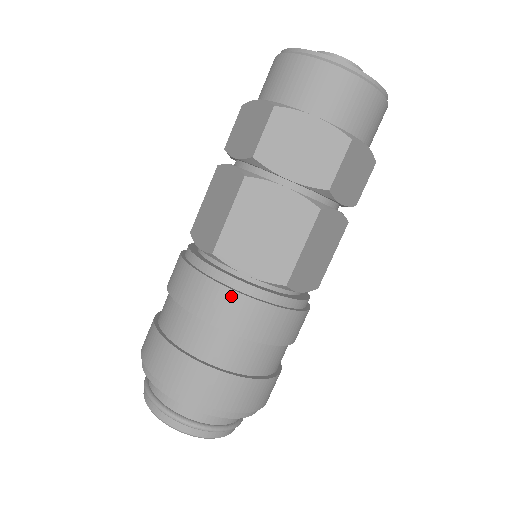
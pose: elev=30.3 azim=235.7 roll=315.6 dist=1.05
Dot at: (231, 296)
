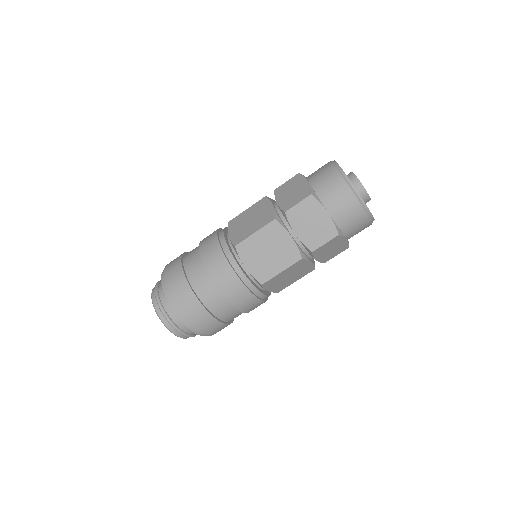
Dot at: (258, 302)
